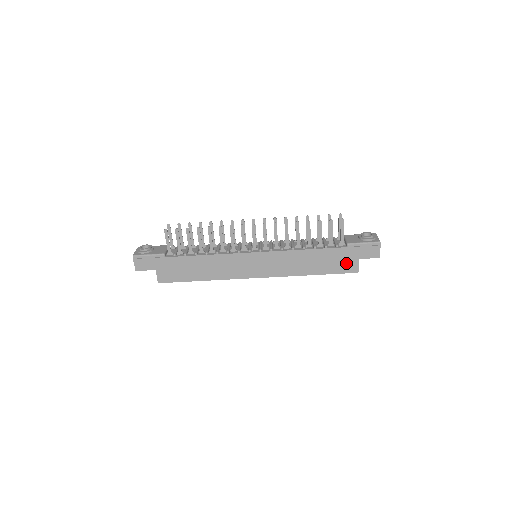
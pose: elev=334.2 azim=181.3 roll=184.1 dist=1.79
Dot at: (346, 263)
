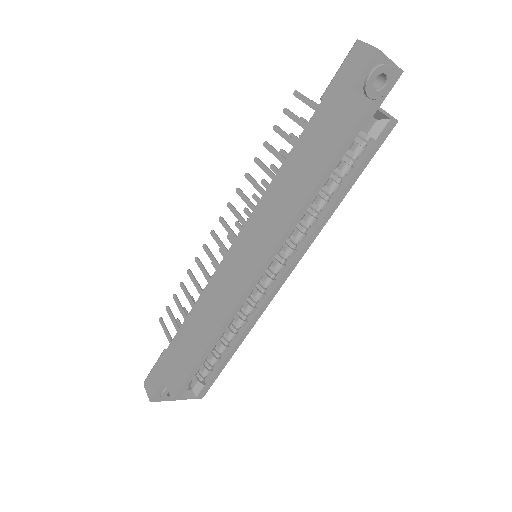
Dot at: (341, 116)
